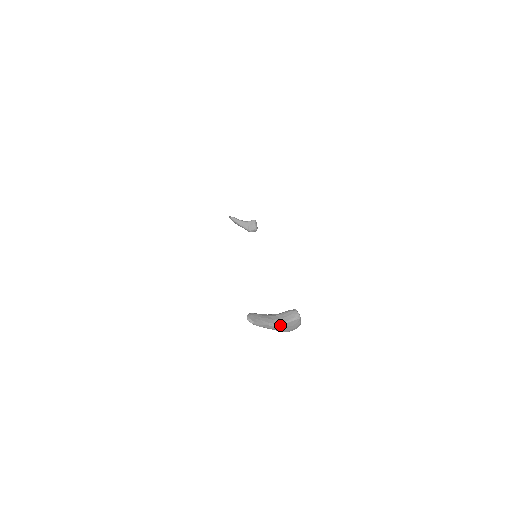
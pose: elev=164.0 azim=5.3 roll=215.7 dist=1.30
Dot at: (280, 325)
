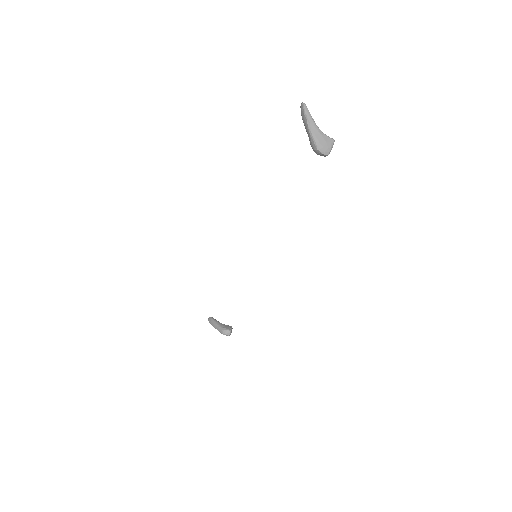
Dot at: (319, 130)
